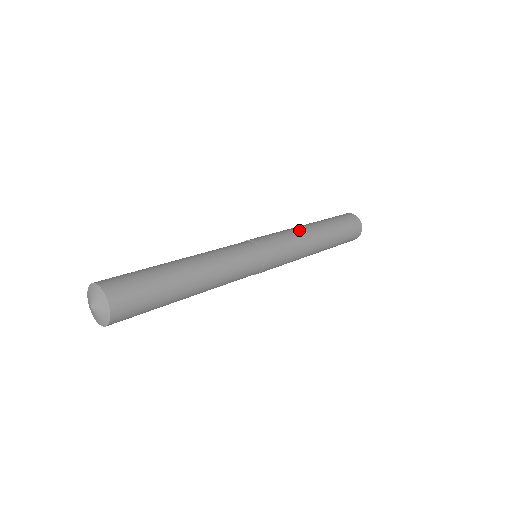
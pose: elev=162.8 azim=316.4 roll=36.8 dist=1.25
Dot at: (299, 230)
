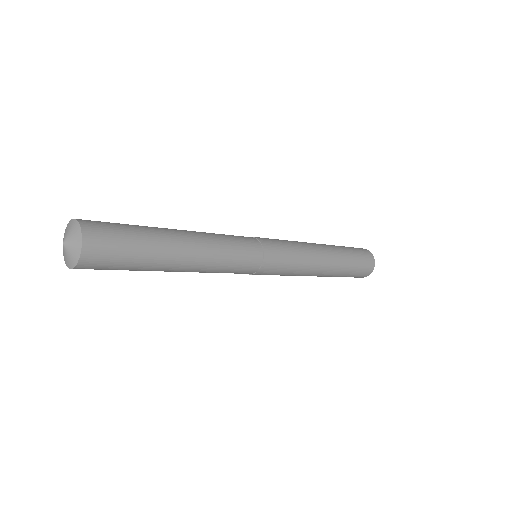
Dot at: (313, 253)
